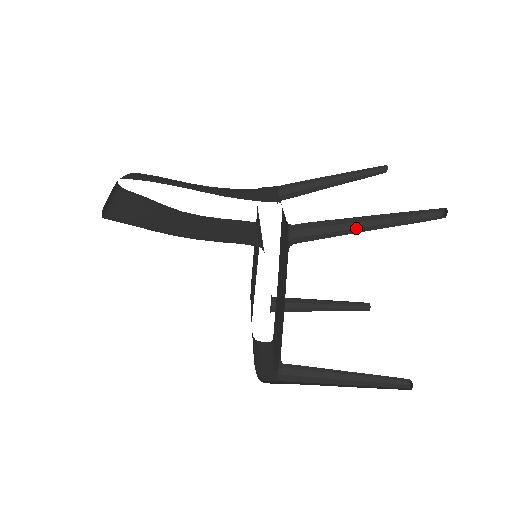
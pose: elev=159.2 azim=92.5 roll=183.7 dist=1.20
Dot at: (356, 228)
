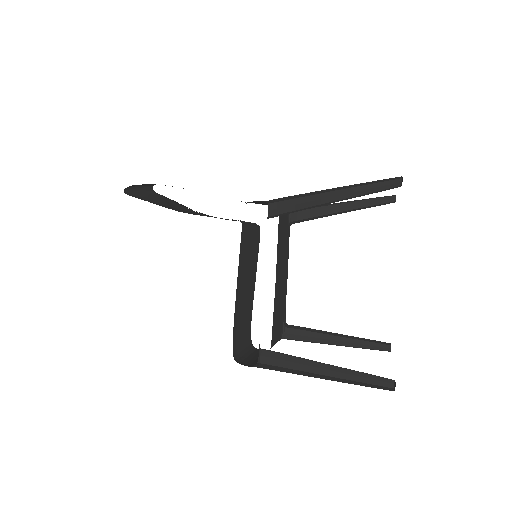
Dot at: (324, 203)
